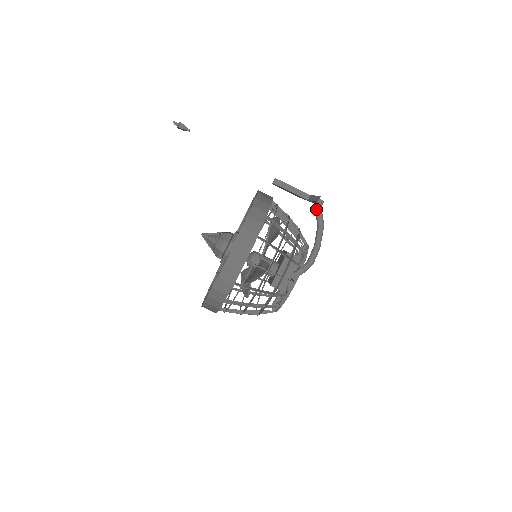
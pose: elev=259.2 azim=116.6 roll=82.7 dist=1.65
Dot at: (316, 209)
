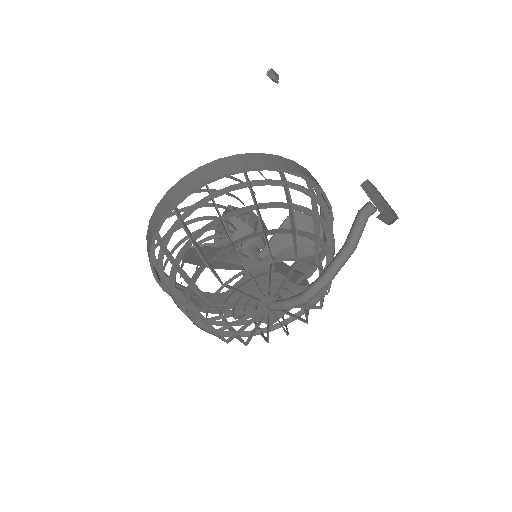
Dot at: (356, 215)
